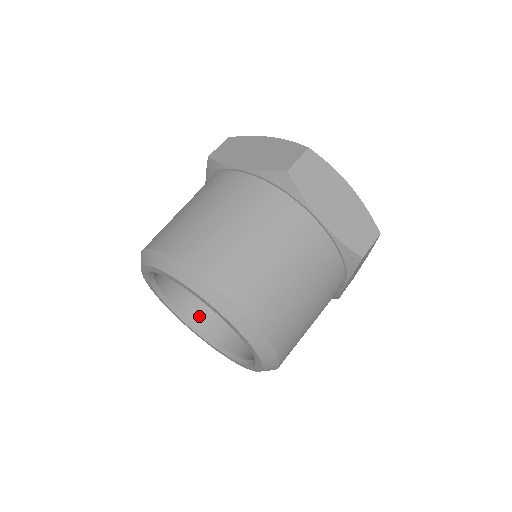
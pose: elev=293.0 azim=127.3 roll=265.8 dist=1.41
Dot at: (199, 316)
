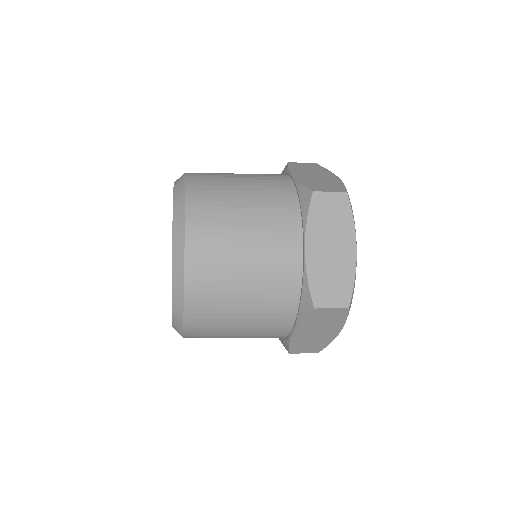
Dot at: occluded
